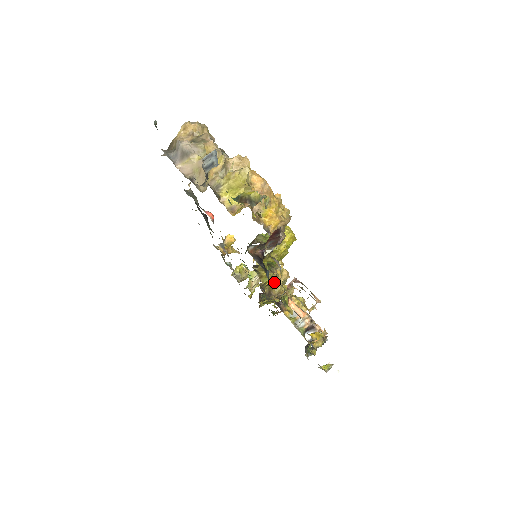
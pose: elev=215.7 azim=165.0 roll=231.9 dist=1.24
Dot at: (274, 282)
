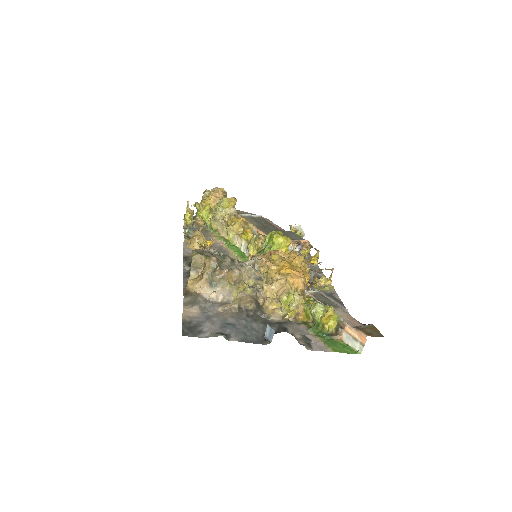
Dot at: occluded
